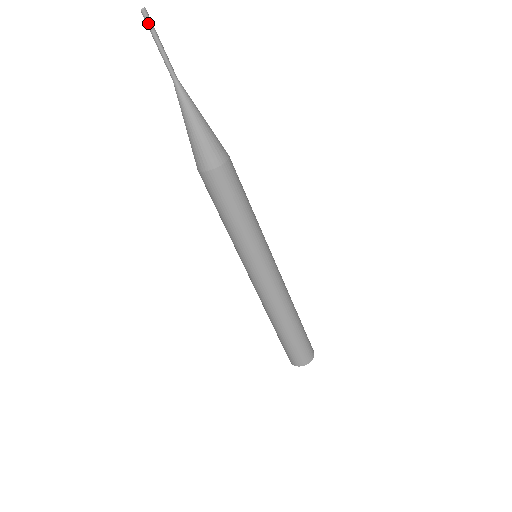
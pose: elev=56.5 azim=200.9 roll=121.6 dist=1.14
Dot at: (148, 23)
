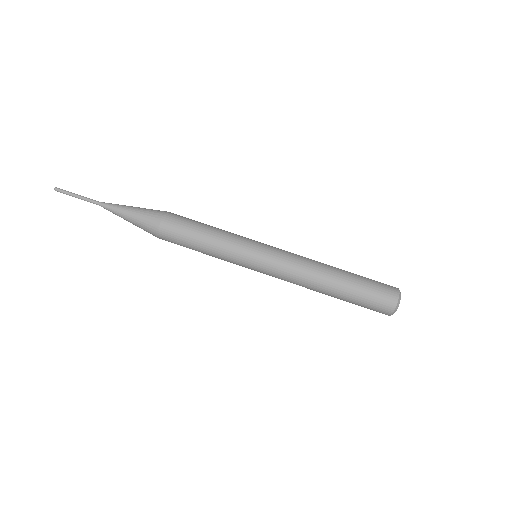
Dot at: occluded
